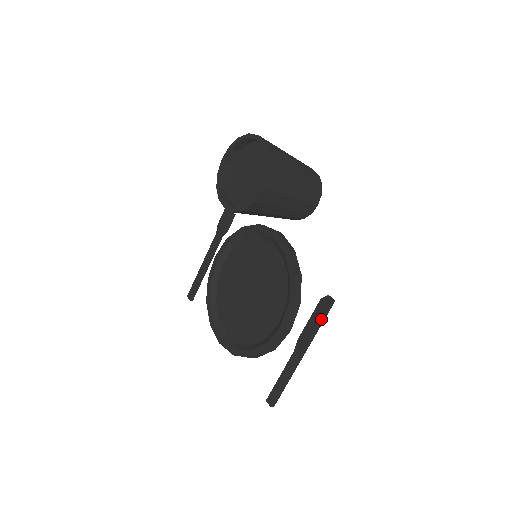
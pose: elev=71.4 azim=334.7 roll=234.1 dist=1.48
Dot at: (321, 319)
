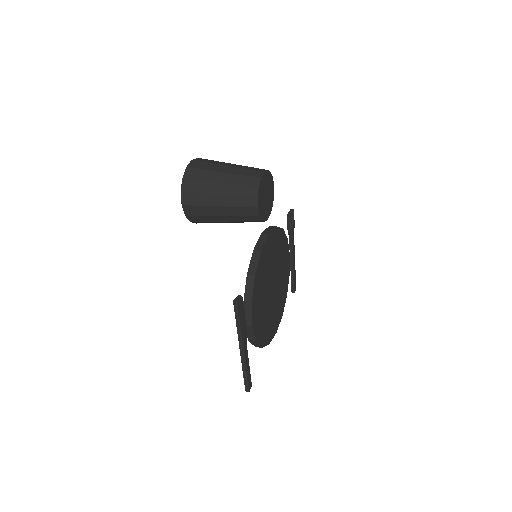
Dot at: (235, 317)
